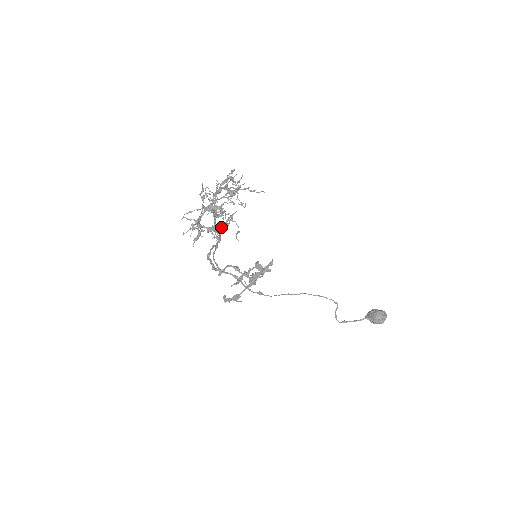
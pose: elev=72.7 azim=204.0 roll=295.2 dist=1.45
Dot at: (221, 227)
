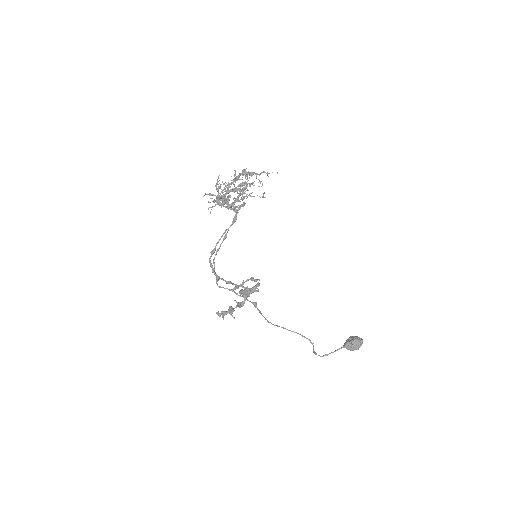
Dot at: (245, 196)
